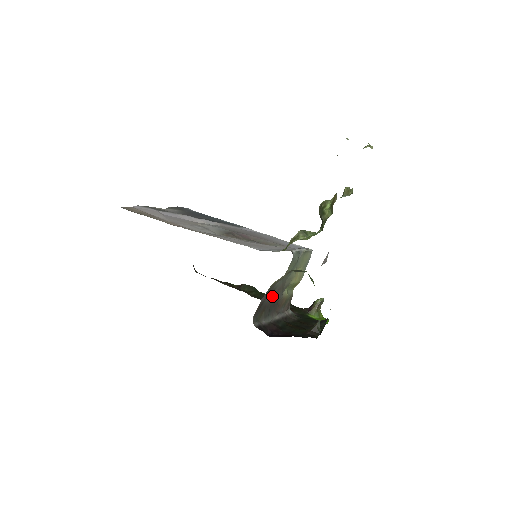
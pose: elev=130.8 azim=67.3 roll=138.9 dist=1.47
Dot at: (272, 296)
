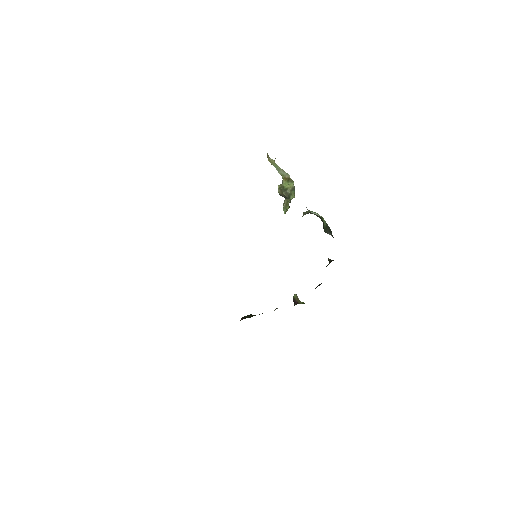
Dot at: occluded
